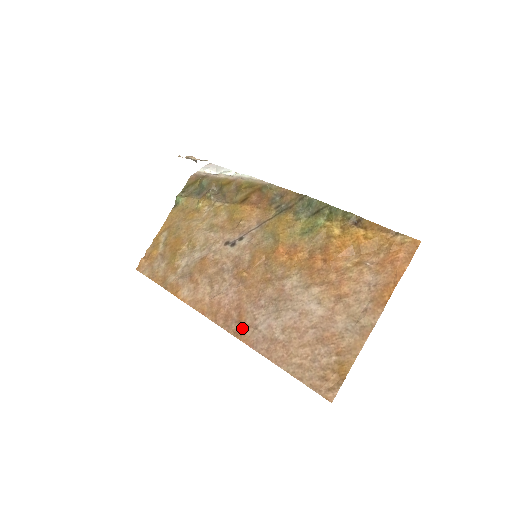
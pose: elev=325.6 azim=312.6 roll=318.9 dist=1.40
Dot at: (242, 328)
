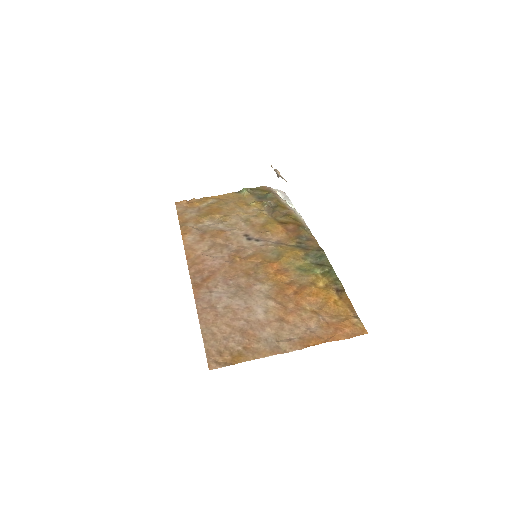
Dot at: (202, 284)
